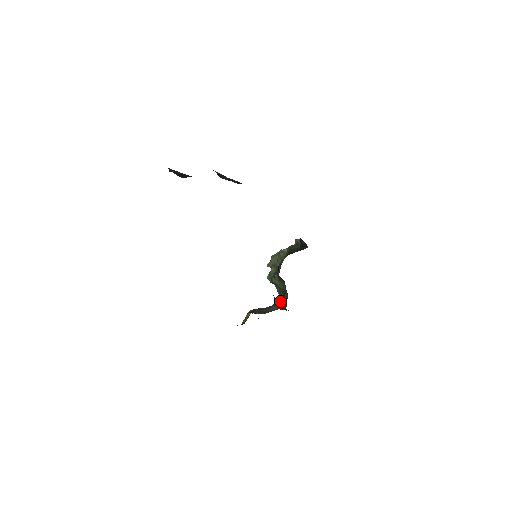
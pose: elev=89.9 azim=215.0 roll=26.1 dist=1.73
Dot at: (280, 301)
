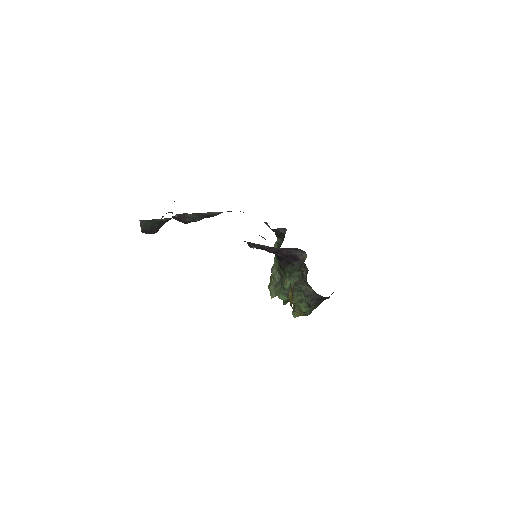
Dot at: occluded
